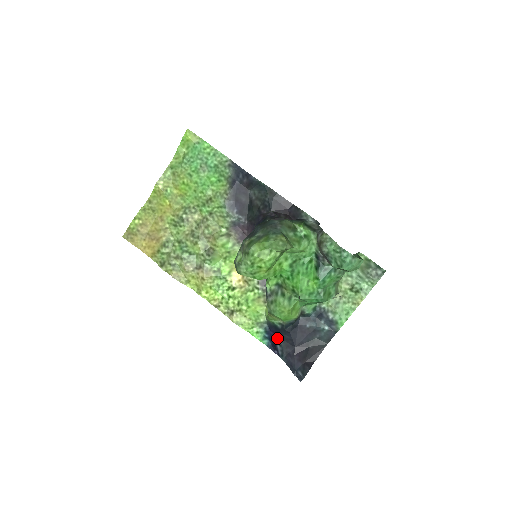
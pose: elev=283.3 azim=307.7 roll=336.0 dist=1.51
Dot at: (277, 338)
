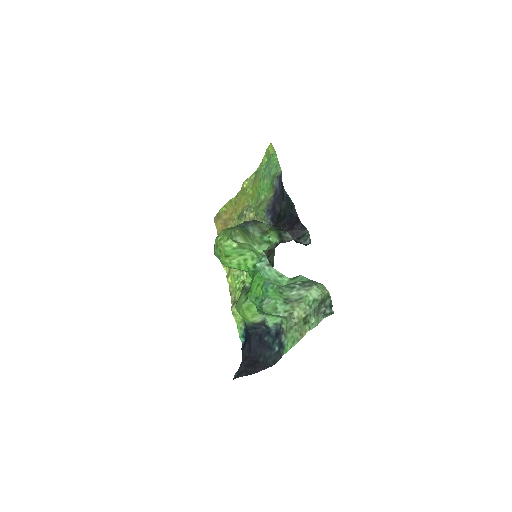
Dot at: (247, 339)
